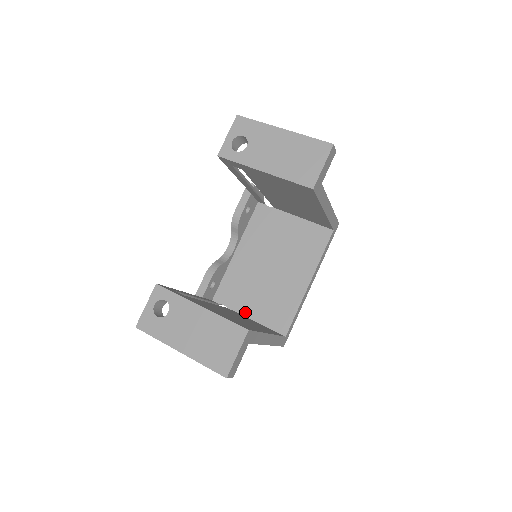
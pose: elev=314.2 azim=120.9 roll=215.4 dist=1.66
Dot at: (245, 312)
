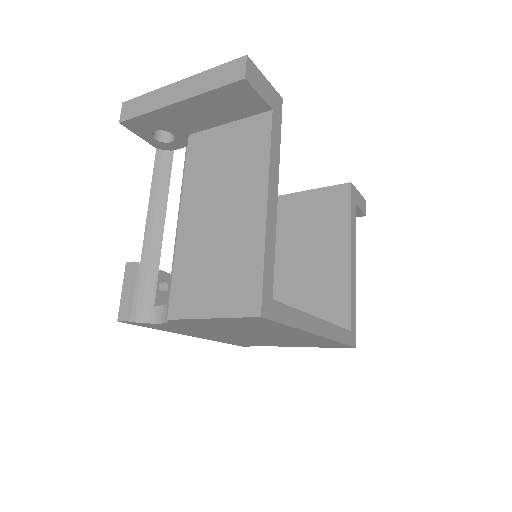
Dot at: occluded
